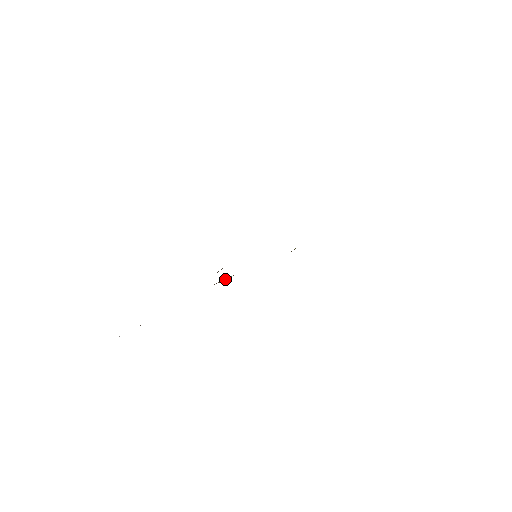
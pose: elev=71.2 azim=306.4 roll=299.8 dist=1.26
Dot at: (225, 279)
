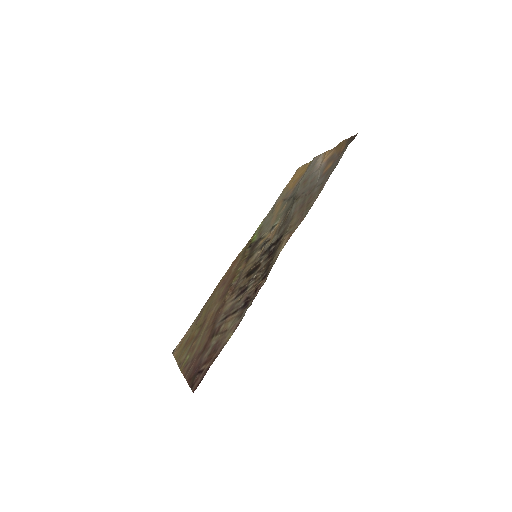
Dot at: (234, 286)
